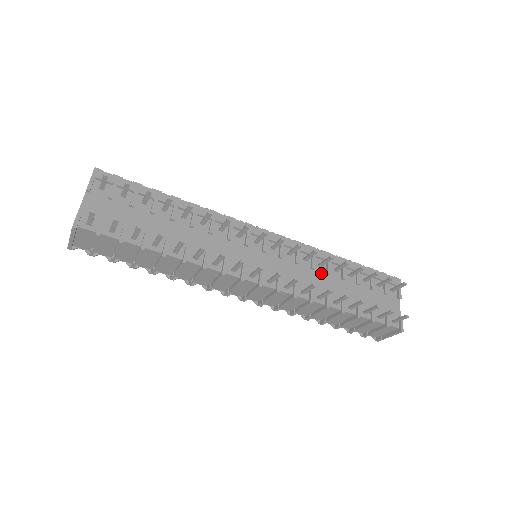
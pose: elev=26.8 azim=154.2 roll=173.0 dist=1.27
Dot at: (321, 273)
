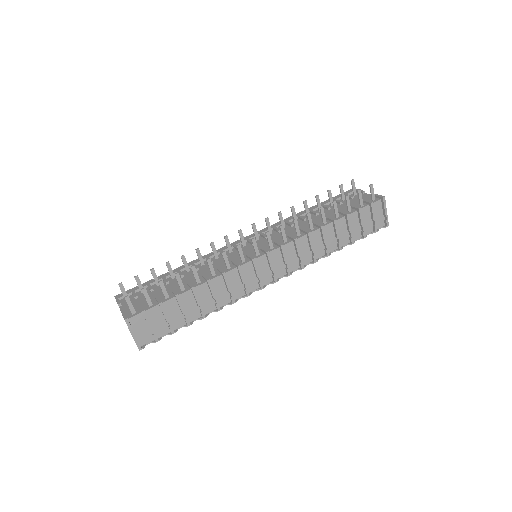
Dot at: (300, 223)
